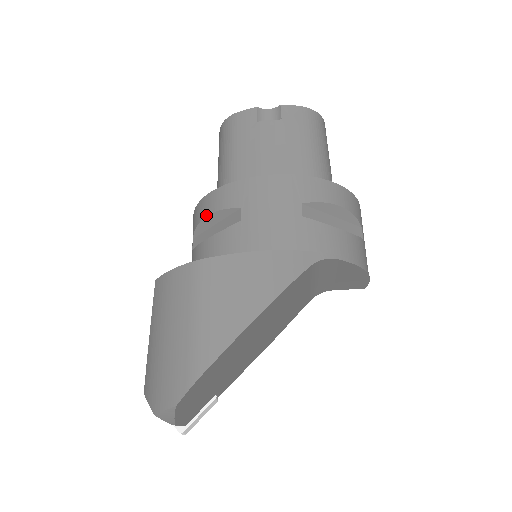
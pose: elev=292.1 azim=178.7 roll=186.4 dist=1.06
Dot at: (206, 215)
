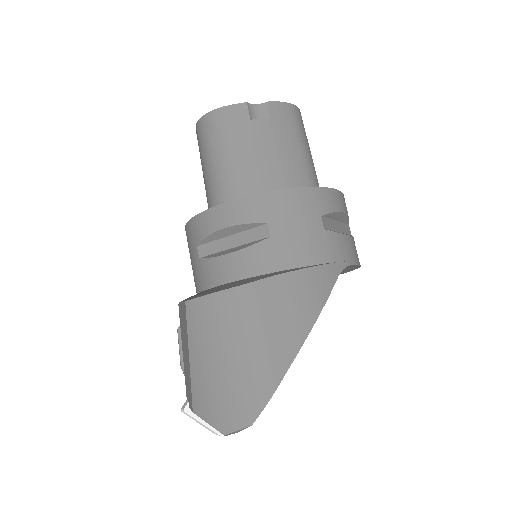
Dot at: (223, 227)
